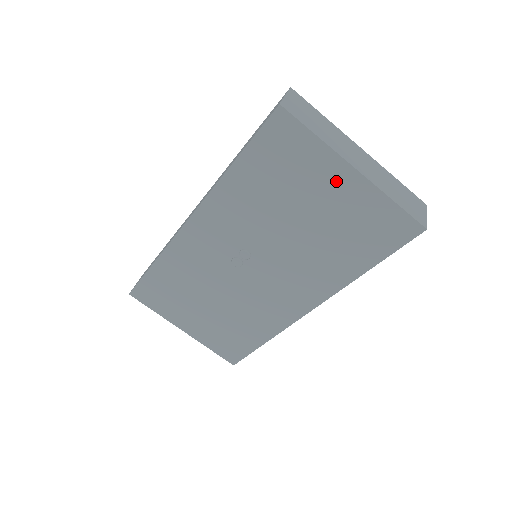
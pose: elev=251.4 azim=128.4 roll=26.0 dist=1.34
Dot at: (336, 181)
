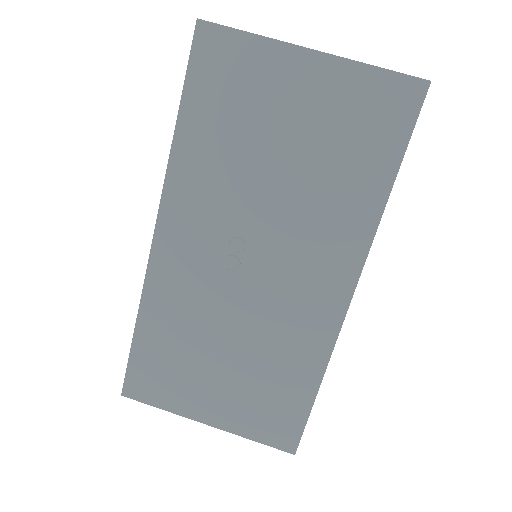
Dot at: (296, 77)
